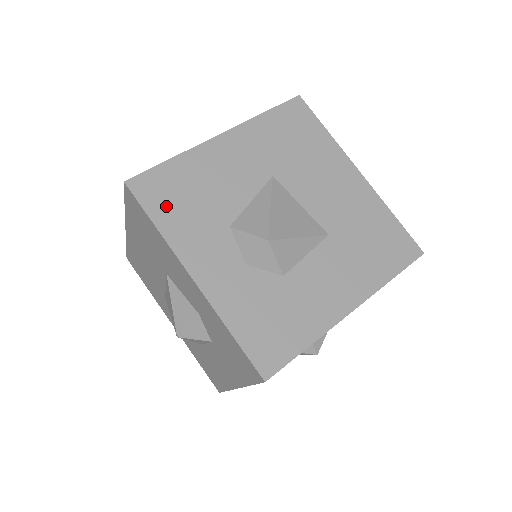
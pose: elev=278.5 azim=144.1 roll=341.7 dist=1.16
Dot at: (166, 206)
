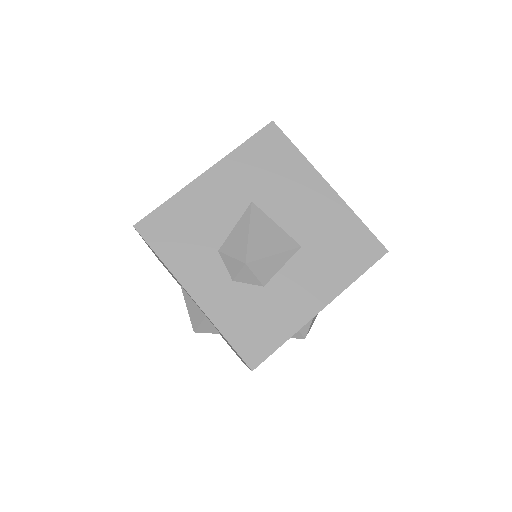
Dot at: (167, 241)
